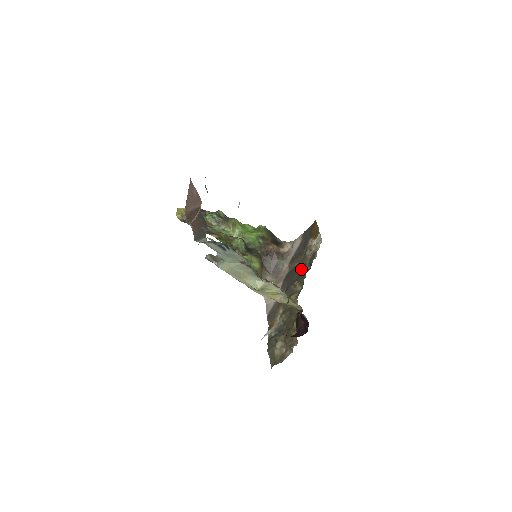
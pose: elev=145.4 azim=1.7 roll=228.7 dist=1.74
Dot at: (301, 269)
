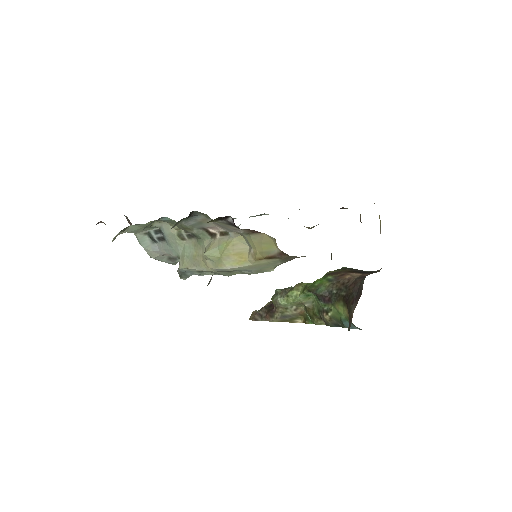
Dot at: occluded
